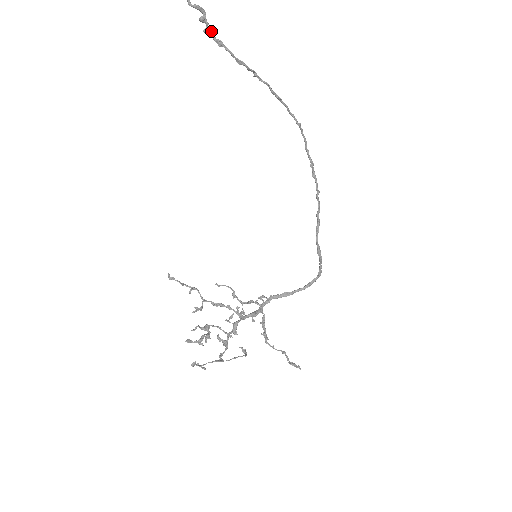
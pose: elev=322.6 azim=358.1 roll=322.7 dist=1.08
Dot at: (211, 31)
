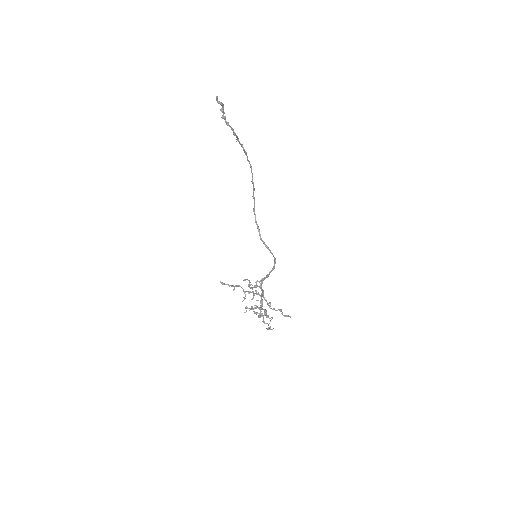
Dot at: (225, 117)
